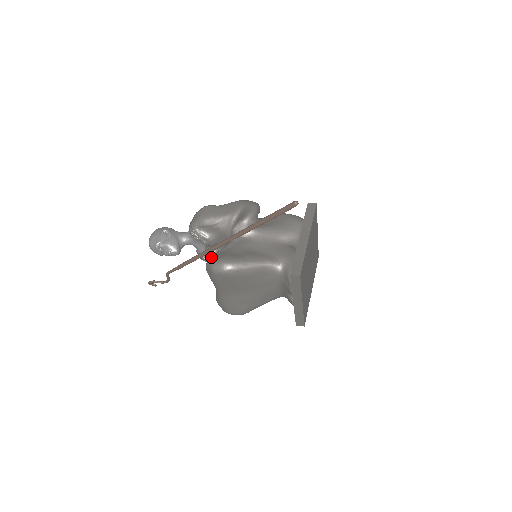
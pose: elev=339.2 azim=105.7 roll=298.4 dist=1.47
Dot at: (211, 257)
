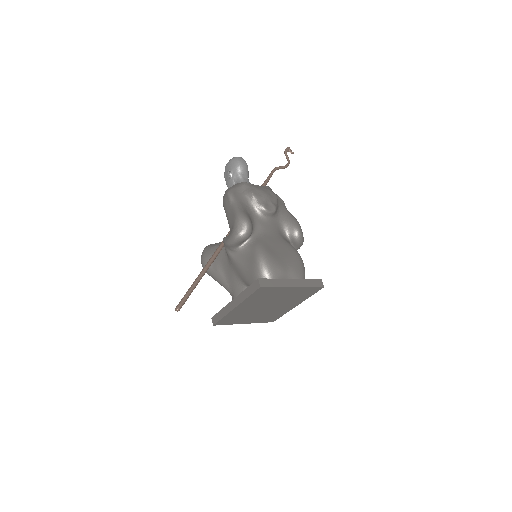
Dot at: occluded
